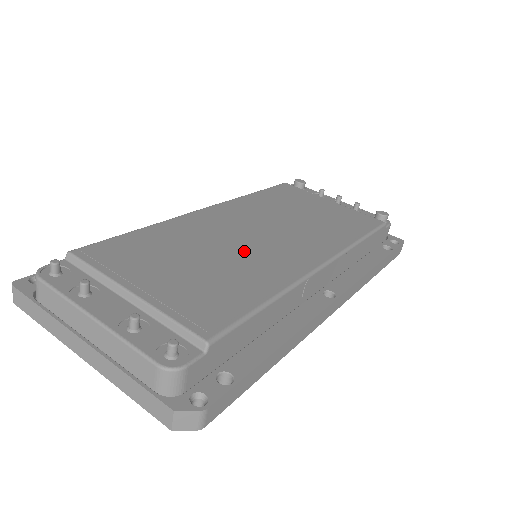
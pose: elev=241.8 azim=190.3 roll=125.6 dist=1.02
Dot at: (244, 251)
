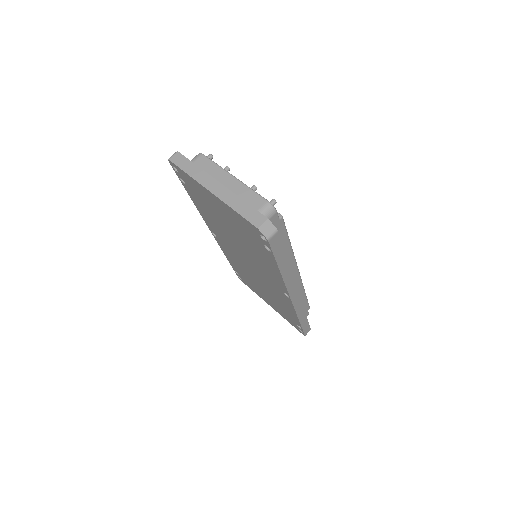
Dot at: occluded
